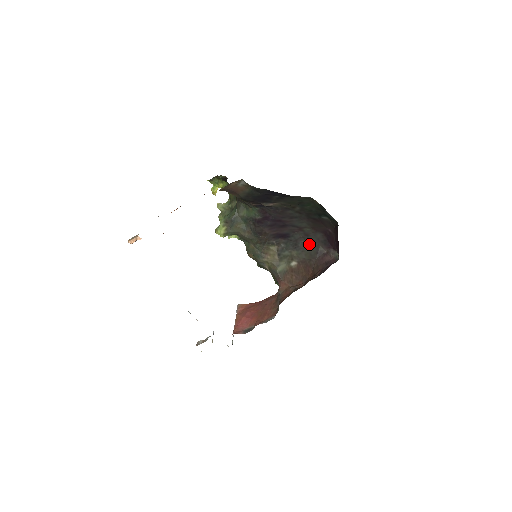
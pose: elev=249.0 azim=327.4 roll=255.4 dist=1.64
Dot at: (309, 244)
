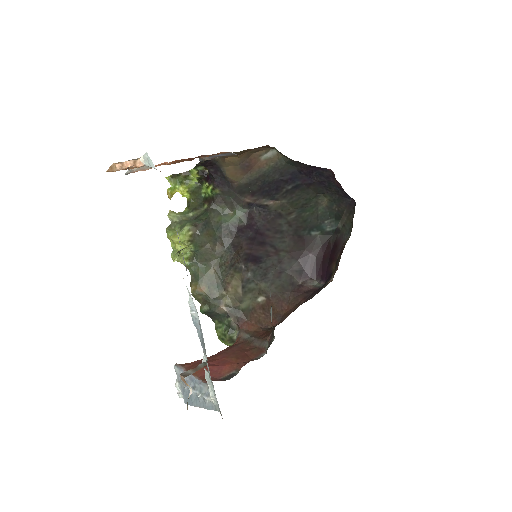
Dot at: (280, 275)
